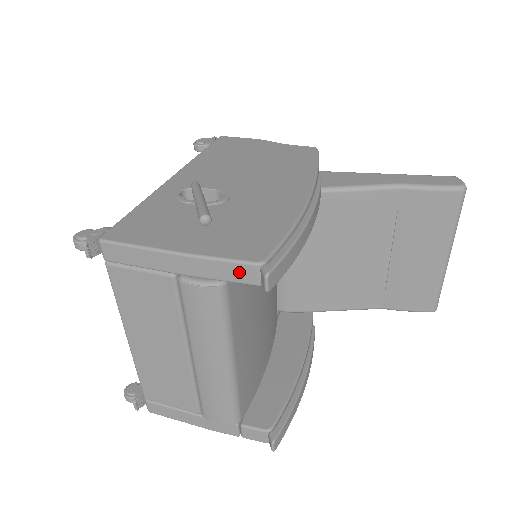
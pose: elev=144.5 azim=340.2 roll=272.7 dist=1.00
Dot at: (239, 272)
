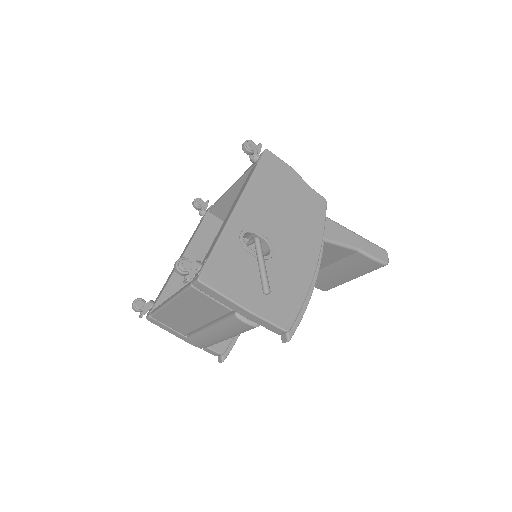
Dot at: (273, 329)
